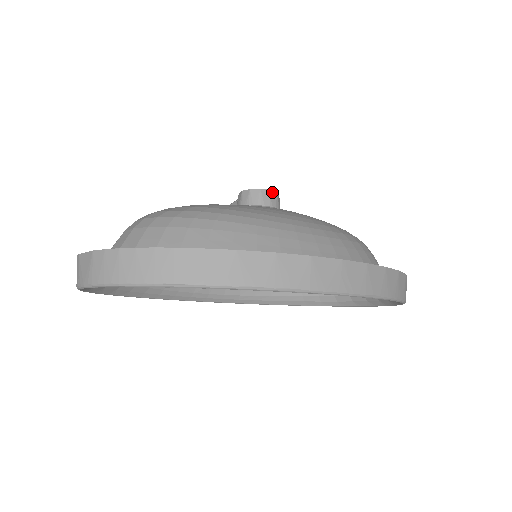
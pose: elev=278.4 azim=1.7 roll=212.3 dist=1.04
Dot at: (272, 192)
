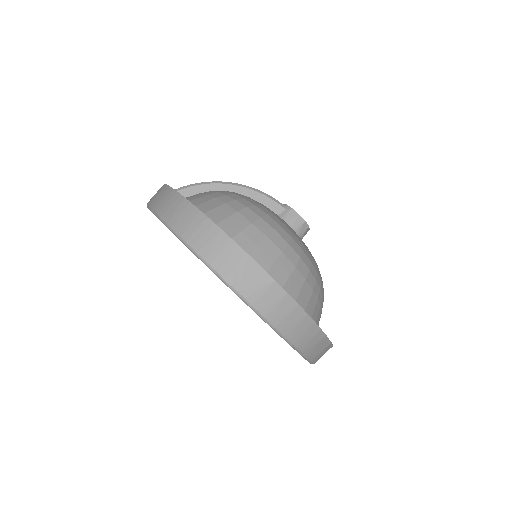
Dot at: (308, 230)
